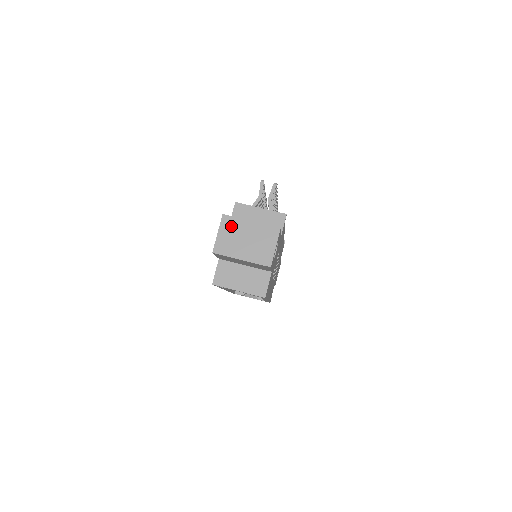
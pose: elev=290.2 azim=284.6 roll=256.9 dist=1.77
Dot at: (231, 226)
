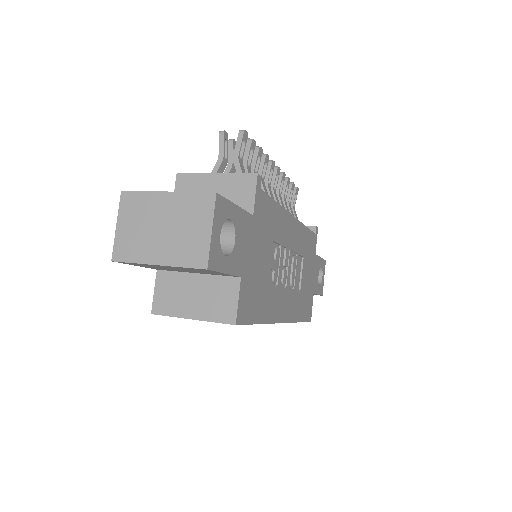
Dot at: (135, 208)
